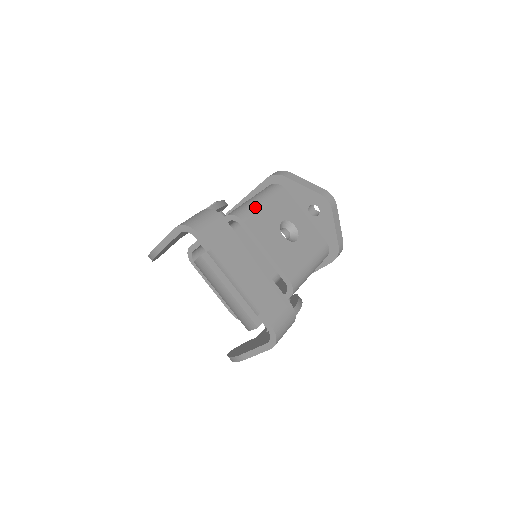
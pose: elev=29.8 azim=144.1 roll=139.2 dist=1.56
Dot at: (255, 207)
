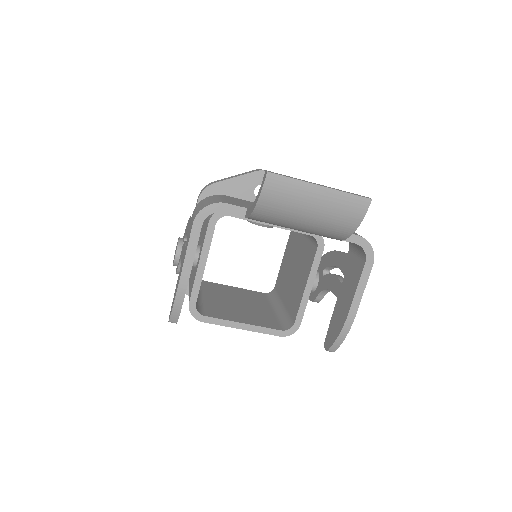
Dot at: occluded
